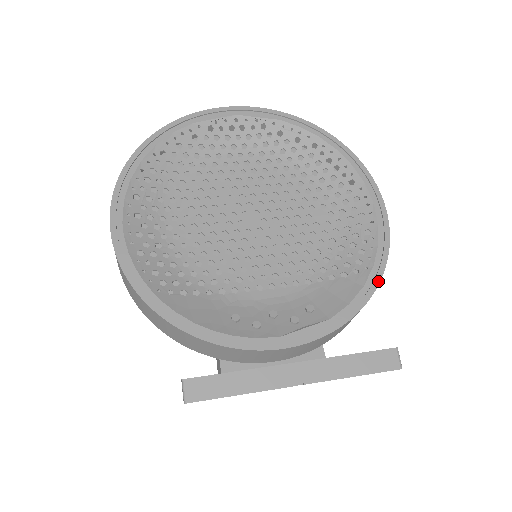
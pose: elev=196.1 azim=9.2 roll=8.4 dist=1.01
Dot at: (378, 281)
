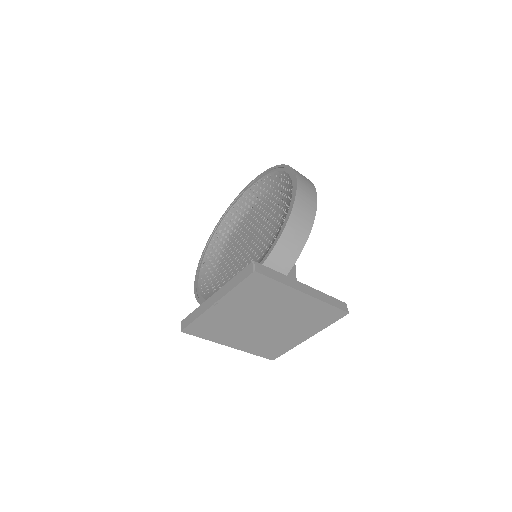
Dot at: (282, 231)
